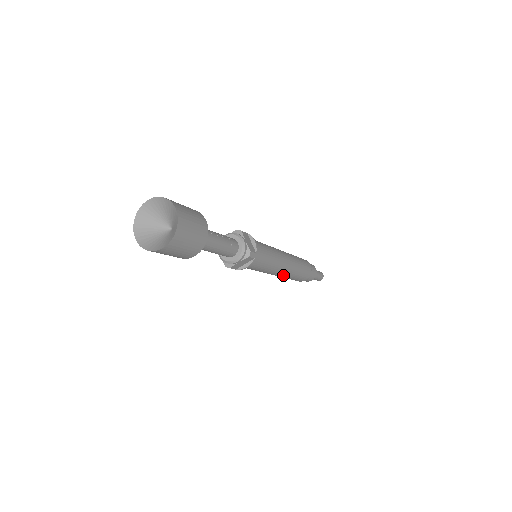
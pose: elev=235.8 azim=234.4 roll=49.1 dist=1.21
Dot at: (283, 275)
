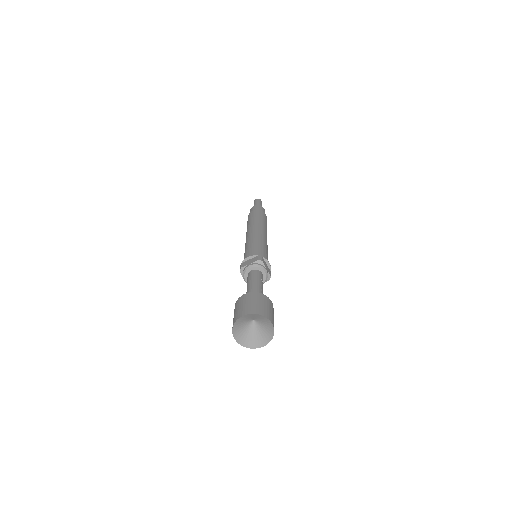
Dot at: occluded
